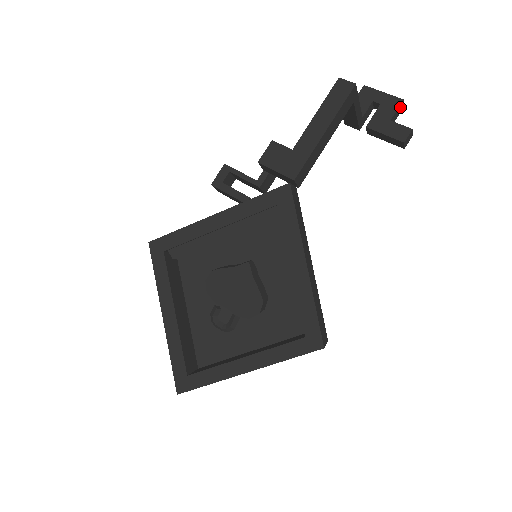
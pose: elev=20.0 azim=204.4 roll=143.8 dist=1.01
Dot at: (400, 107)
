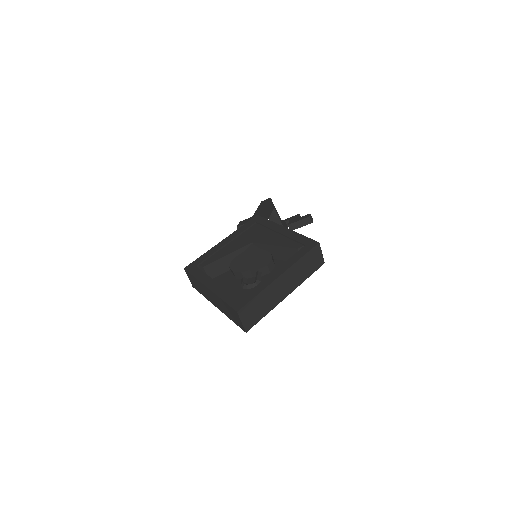
Dot at: occluded
